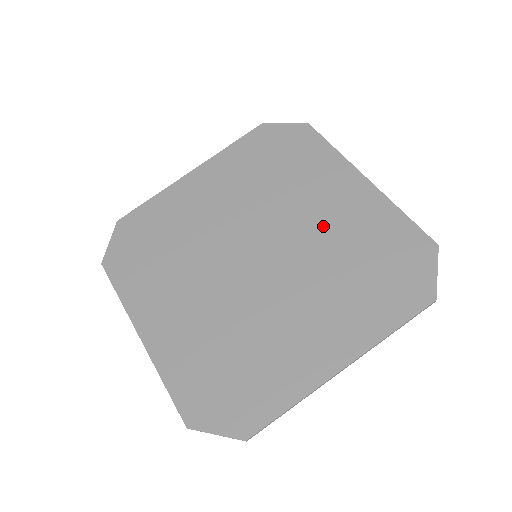
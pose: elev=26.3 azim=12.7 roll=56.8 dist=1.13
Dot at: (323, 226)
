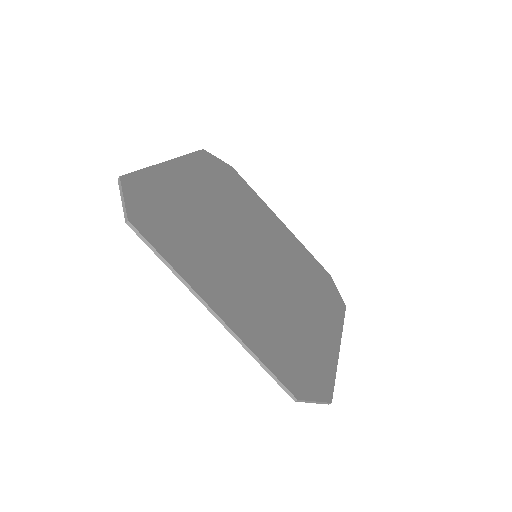
Dot at: (298, 308)
